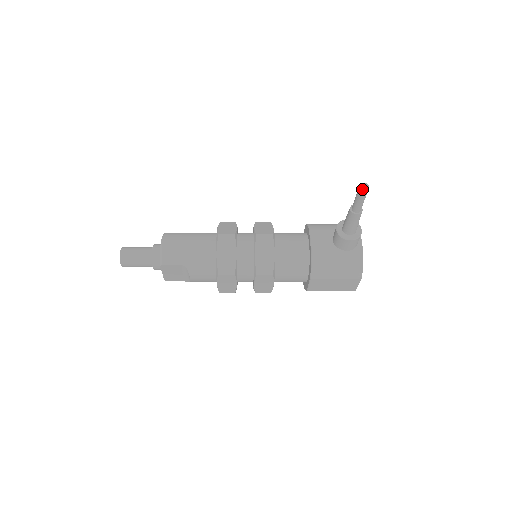
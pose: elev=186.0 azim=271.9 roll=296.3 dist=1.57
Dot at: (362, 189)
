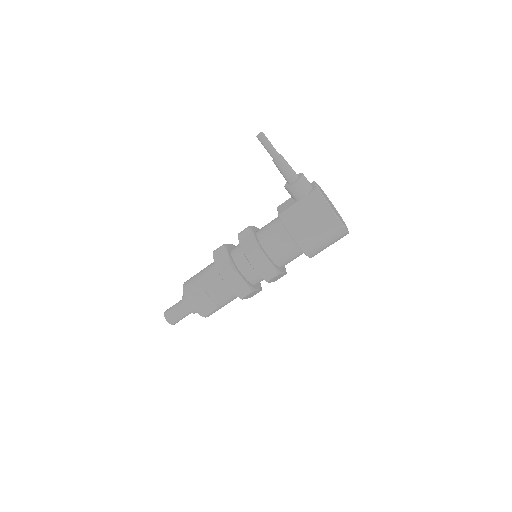
Dot at: (257, 136)
